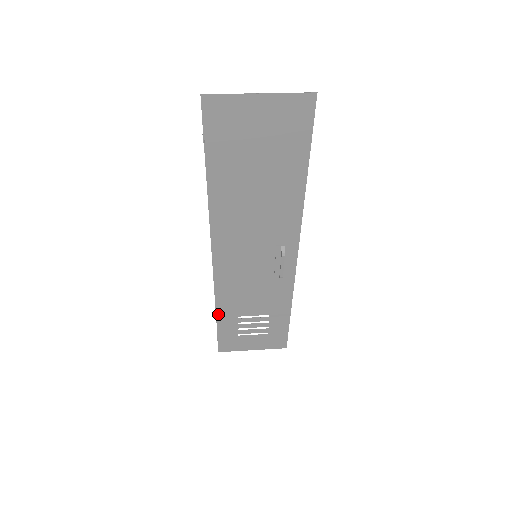
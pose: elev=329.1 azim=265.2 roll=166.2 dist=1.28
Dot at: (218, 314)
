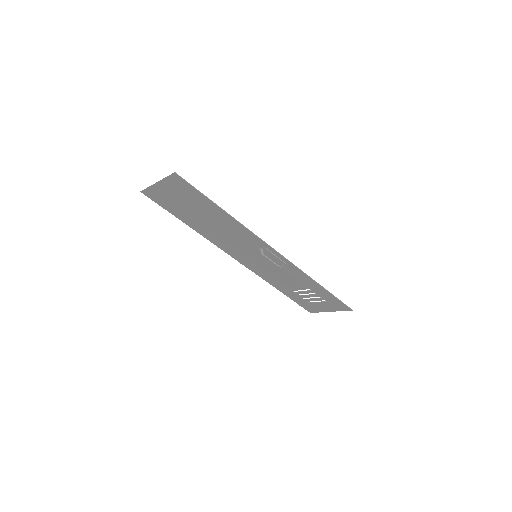
Dot at: (280, 290)
